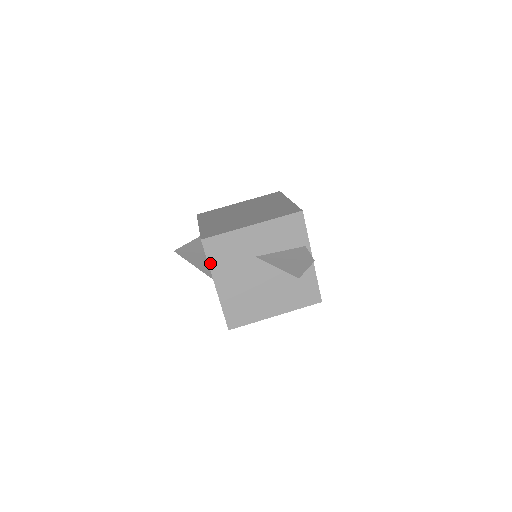
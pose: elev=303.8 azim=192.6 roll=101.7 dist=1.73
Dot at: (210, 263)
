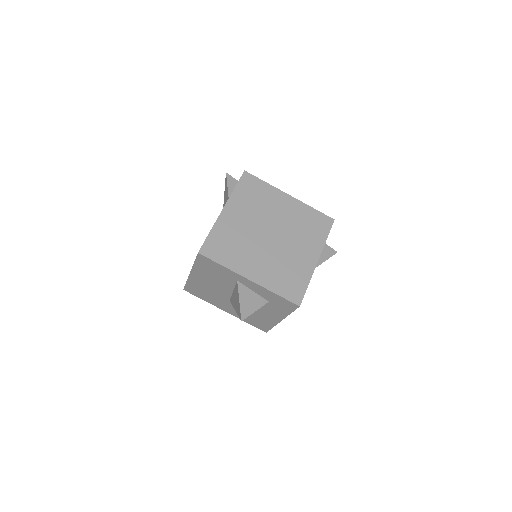
Dot at: (291, 312)
